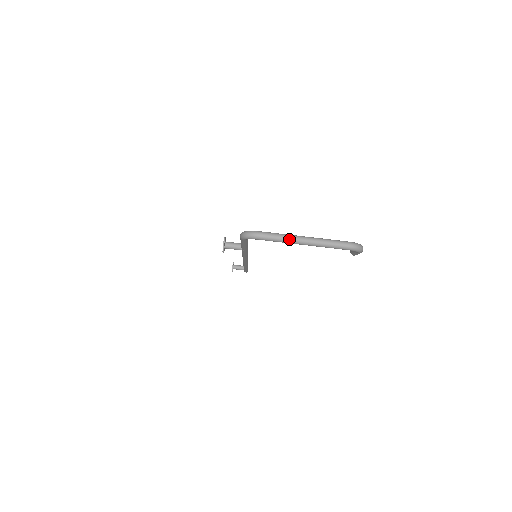
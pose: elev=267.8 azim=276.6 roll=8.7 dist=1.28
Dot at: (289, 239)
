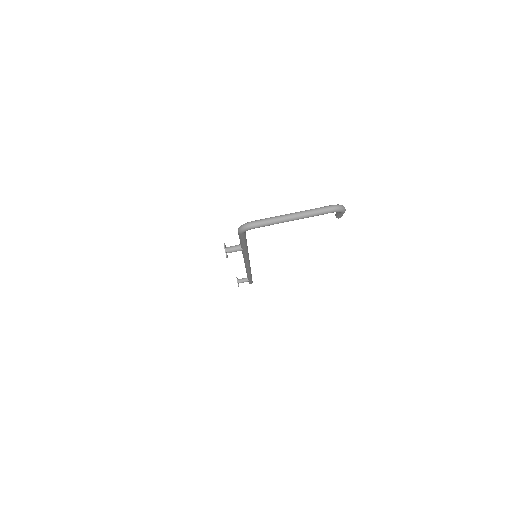
Dot at: (280, 219)
